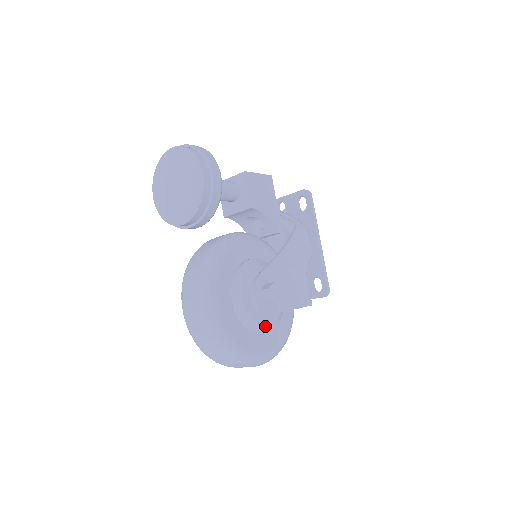
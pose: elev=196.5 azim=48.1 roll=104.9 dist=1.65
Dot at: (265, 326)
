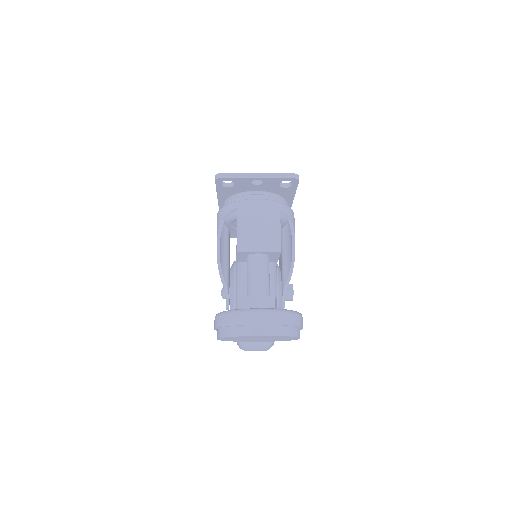
Dot at: occluded
